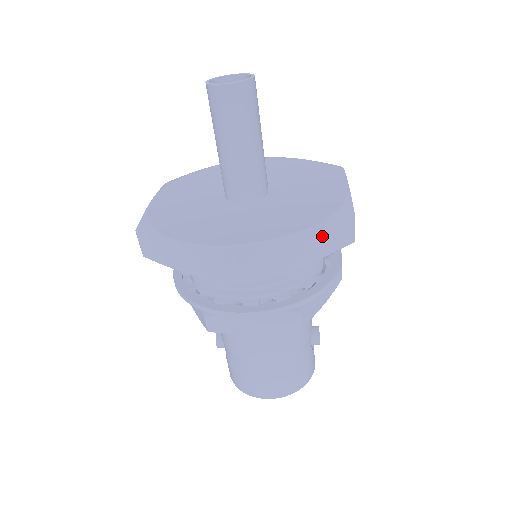
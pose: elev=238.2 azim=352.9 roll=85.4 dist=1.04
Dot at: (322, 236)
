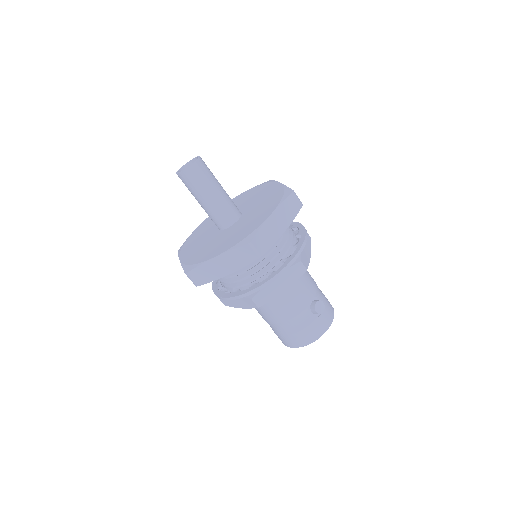
Dot at: (233, 257)
